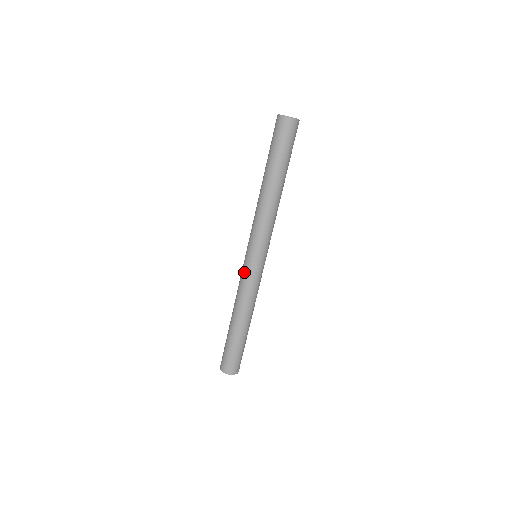
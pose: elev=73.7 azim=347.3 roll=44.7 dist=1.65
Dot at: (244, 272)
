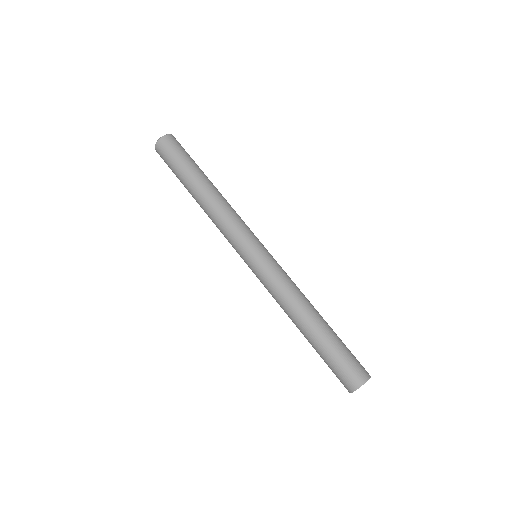
Dot at: (260, 276)
